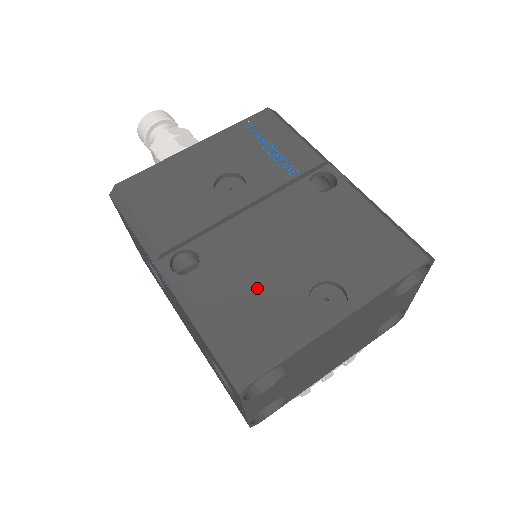
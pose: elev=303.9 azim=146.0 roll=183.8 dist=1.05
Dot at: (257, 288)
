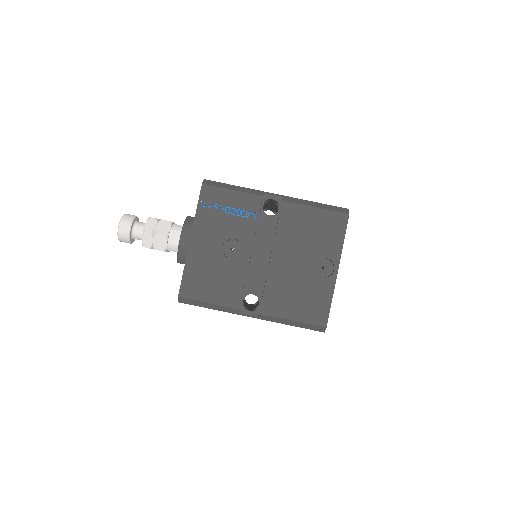
Dot at: (294, 289)
